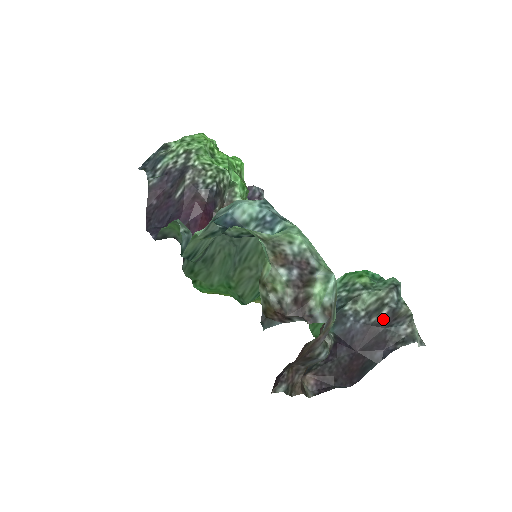
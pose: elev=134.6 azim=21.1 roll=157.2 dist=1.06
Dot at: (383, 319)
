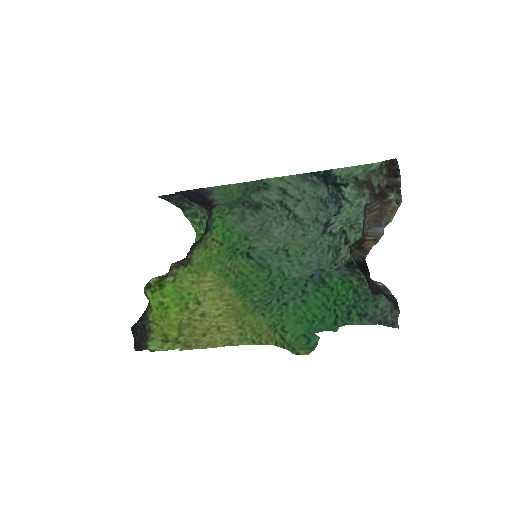
Dot at: (380, 286)
